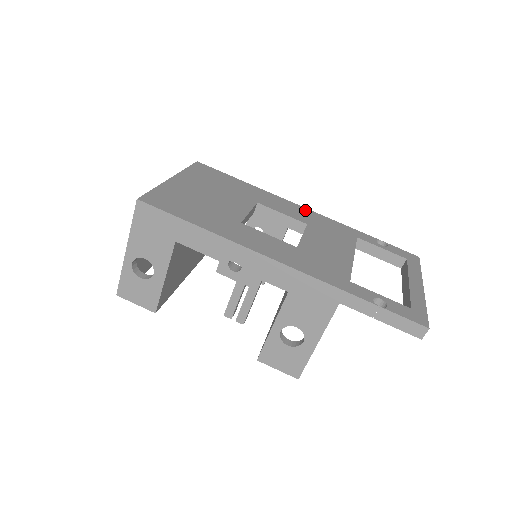
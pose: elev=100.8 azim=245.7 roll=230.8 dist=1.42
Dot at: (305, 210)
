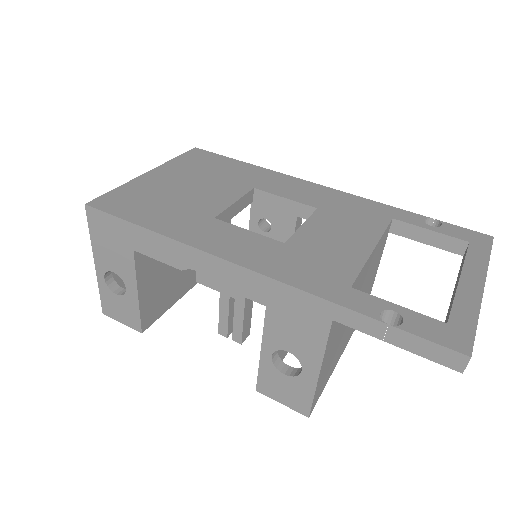
Dot at: (323, 189)
